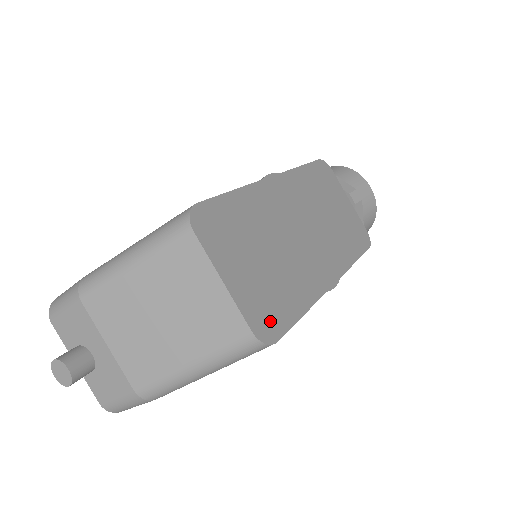
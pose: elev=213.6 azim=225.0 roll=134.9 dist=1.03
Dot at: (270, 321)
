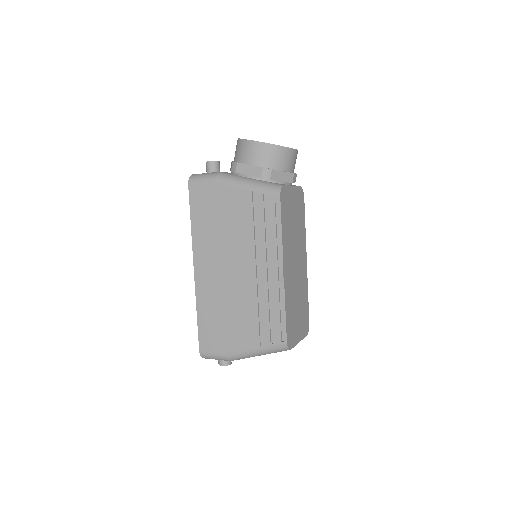
Dot at: (307, 323)
